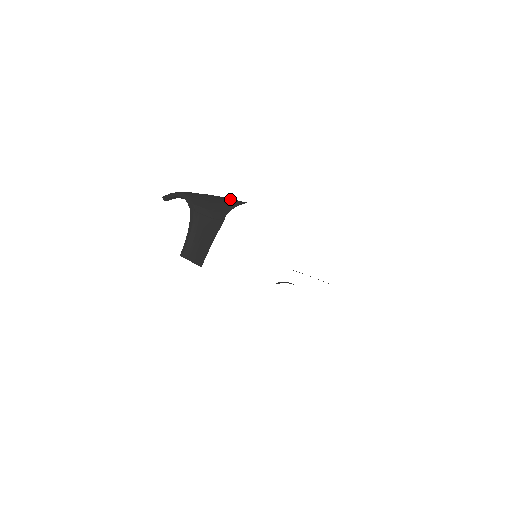
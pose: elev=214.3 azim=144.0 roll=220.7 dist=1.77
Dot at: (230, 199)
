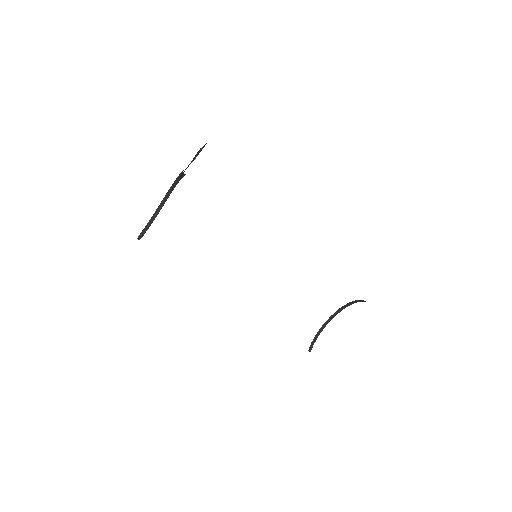
Dot at: occluded
